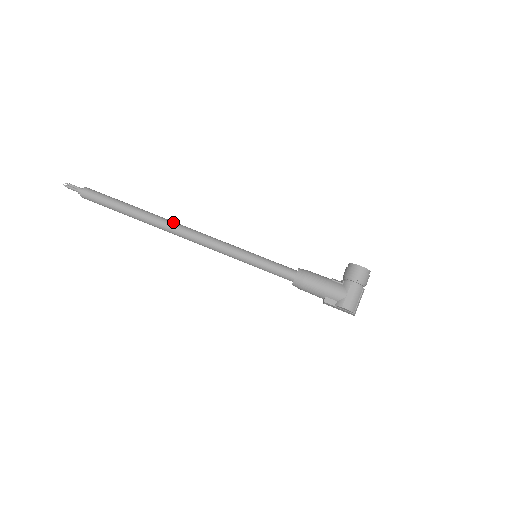
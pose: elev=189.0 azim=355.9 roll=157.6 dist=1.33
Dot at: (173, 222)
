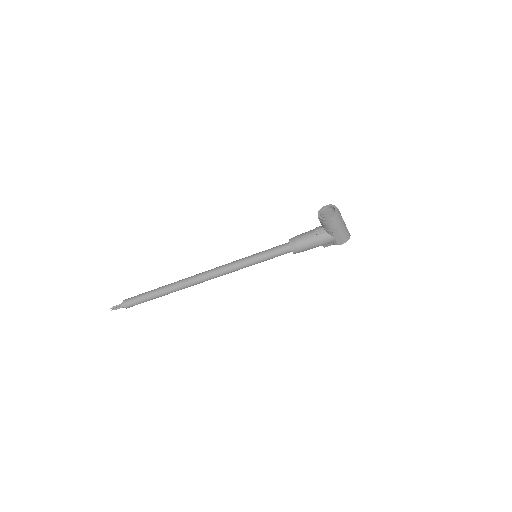
Dot at: (190, 281)
